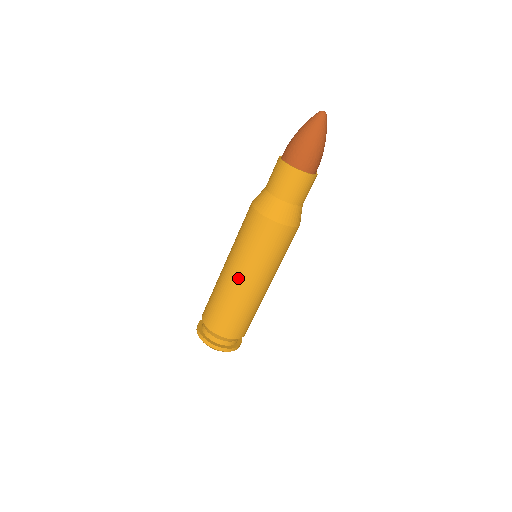
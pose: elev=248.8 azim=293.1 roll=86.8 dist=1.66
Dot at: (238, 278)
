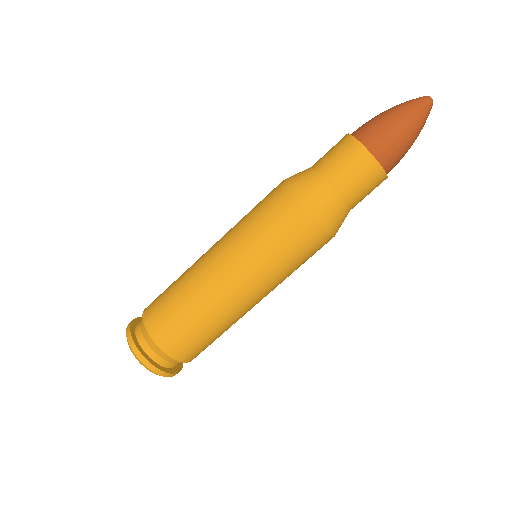
Dot at: (243, 293)
